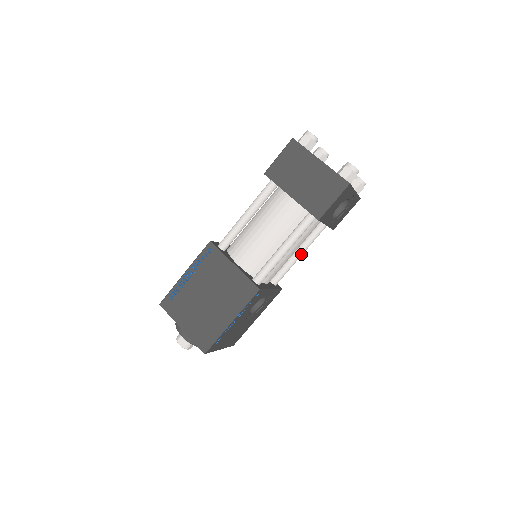
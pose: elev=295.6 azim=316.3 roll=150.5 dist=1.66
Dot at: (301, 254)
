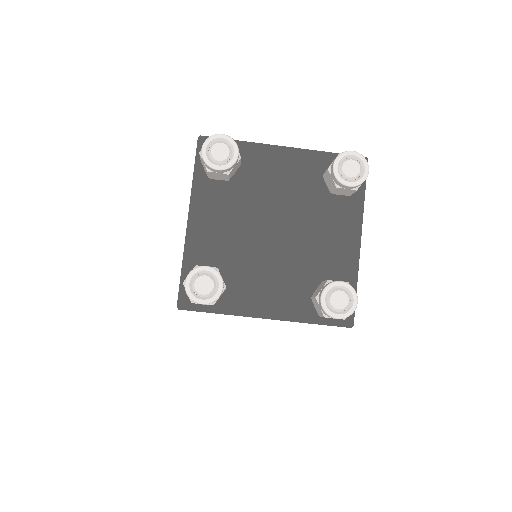
Dot at: occluded
